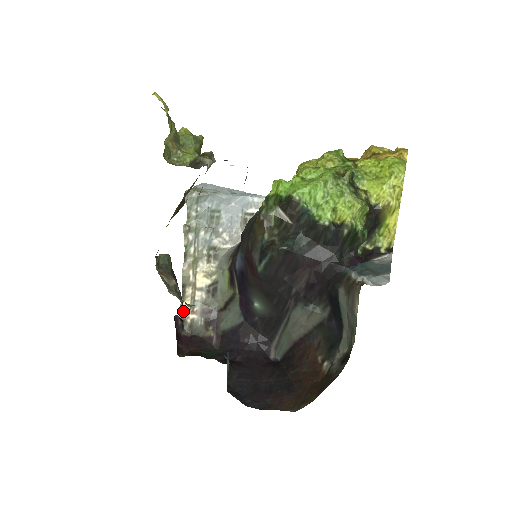
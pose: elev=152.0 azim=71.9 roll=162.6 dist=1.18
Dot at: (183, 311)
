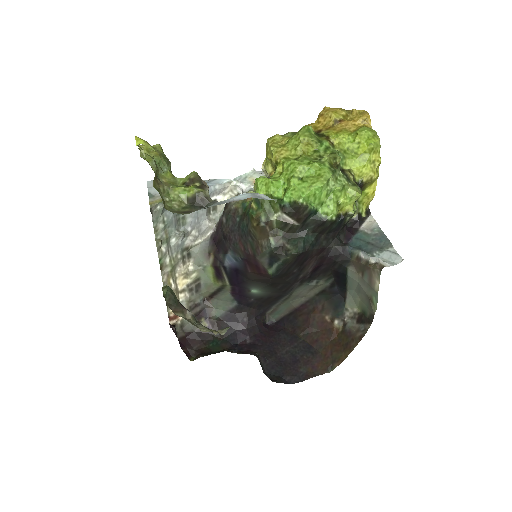
Dot at: (172, 317)
